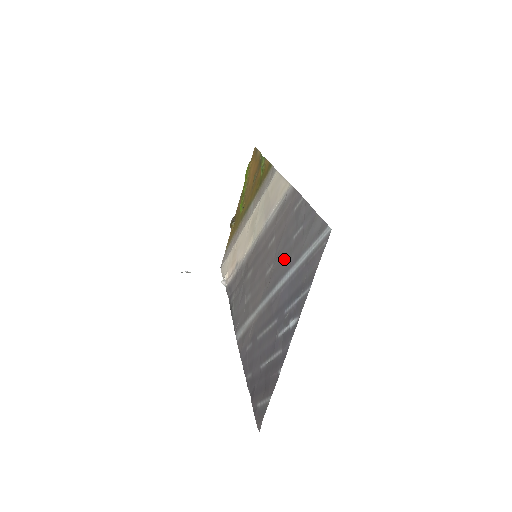
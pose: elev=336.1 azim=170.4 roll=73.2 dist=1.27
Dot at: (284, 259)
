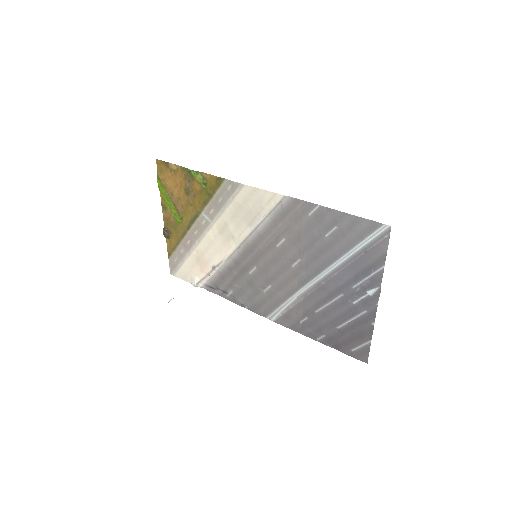
Dot at: (321, 253)
